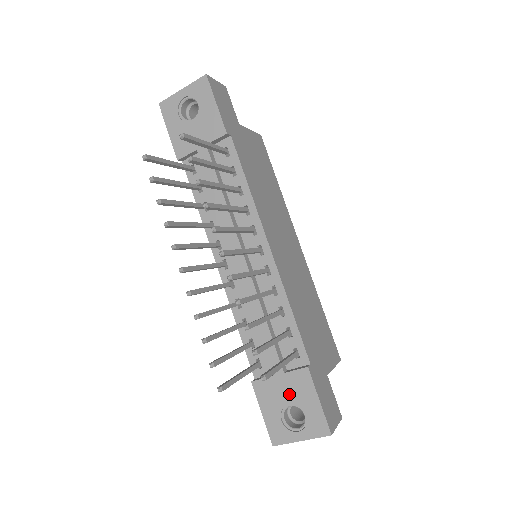
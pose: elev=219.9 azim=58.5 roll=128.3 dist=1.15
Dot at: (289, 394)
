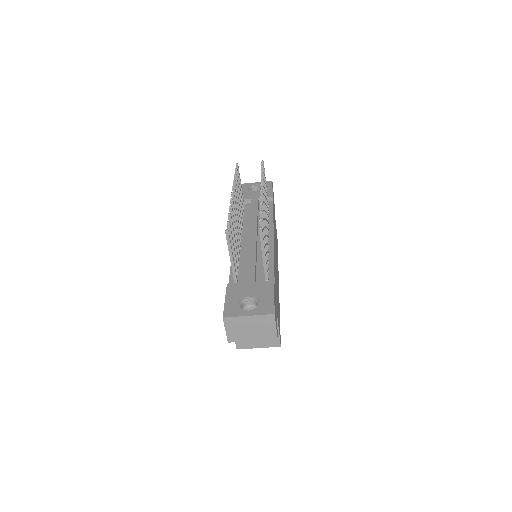
Dot at: (253, 291)
